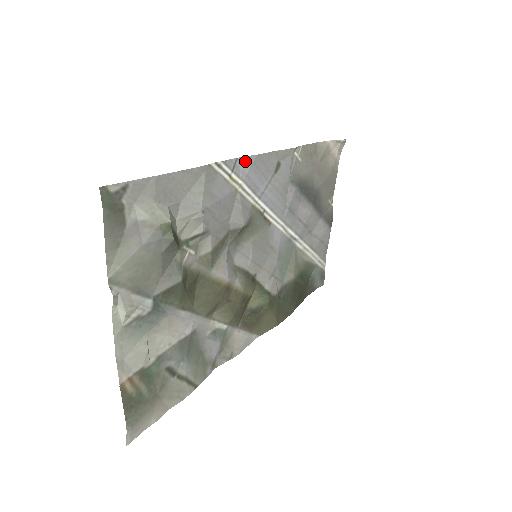
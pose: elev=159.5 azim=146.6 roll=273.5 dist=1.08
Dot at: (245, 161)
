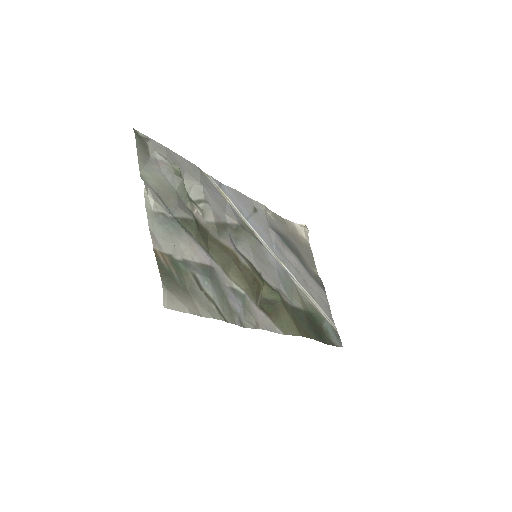
Dot at: (228, 188)
